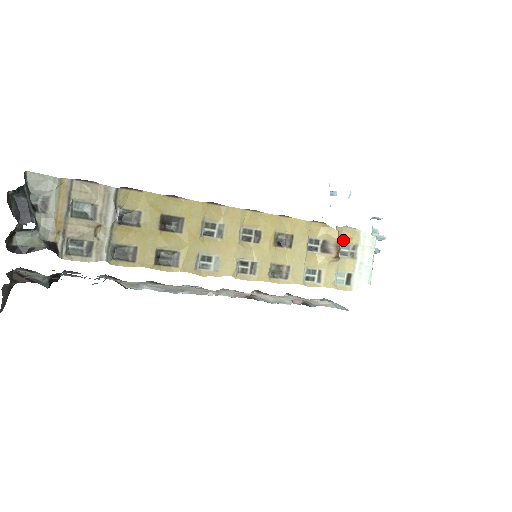
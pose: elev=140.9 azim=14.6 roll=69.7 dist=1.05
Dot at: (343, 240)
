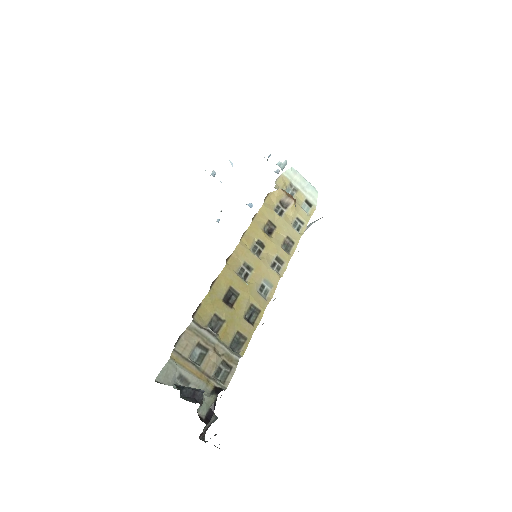
Dot at: (284, 189)
